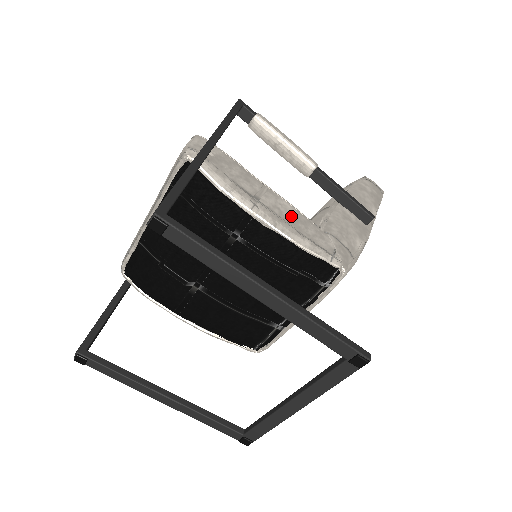
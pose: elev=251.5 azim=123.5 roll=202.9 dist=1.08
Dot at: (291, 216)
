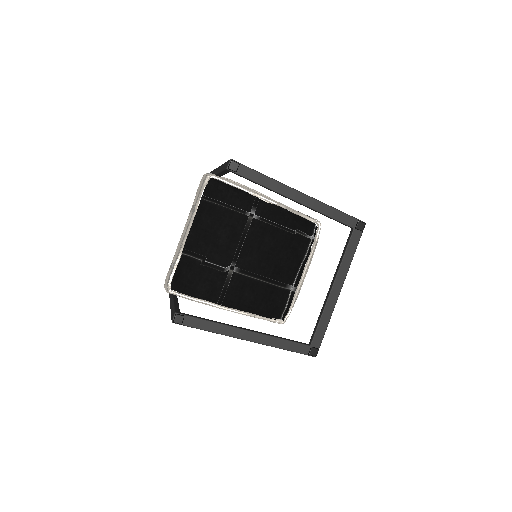
Dot at: occluded
